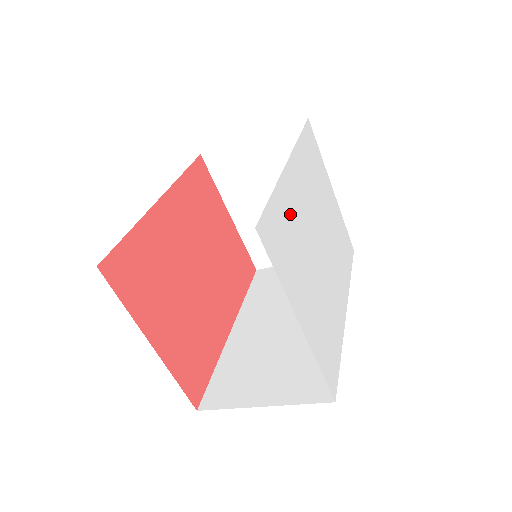
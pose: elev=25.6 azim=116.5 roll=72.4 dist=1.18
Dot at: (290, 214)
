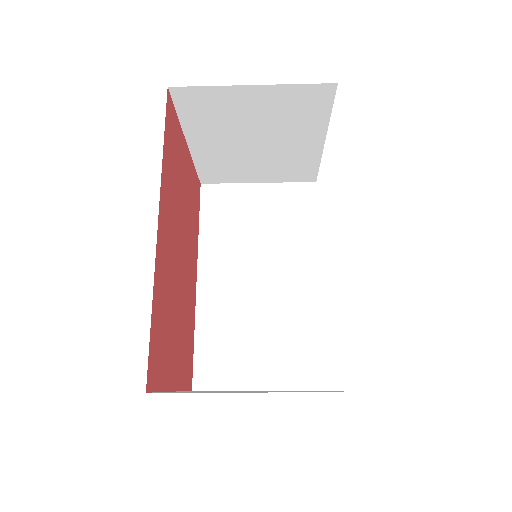
Dot at: occluded
